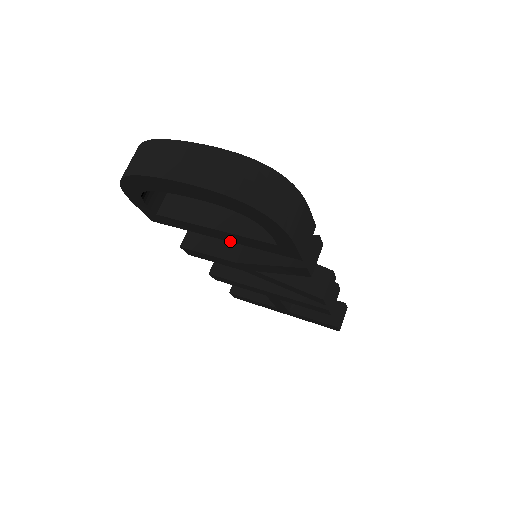
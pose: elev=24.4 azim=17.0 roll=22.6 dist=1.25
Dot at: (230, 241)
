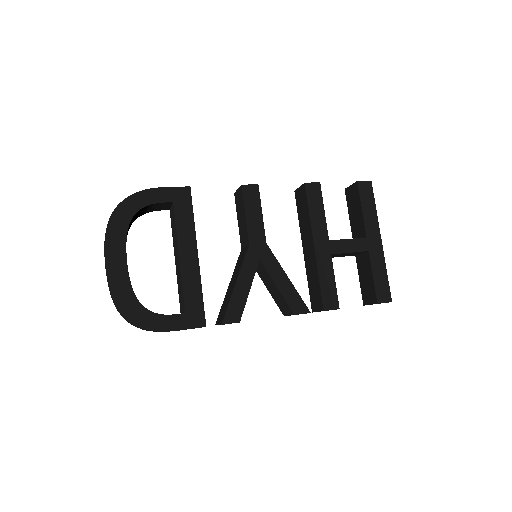
Dot at: occluded
